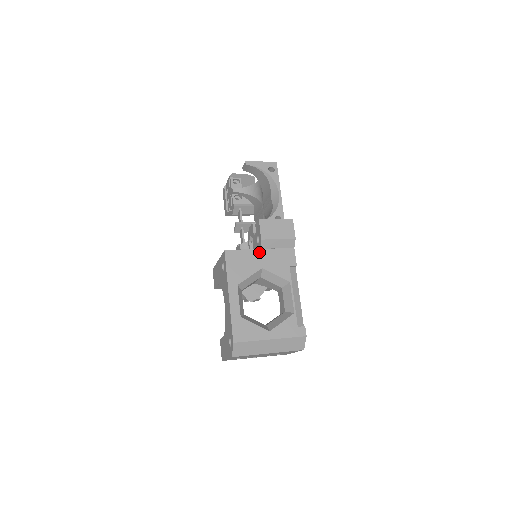
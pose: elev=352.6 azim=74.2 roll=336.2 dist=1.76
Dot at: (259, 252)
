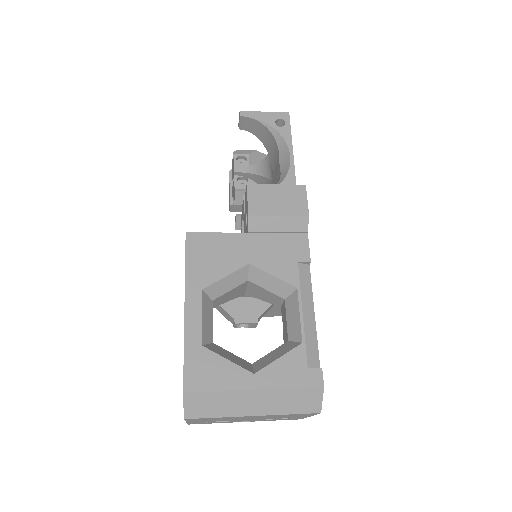
Dot at: (245, 237)
